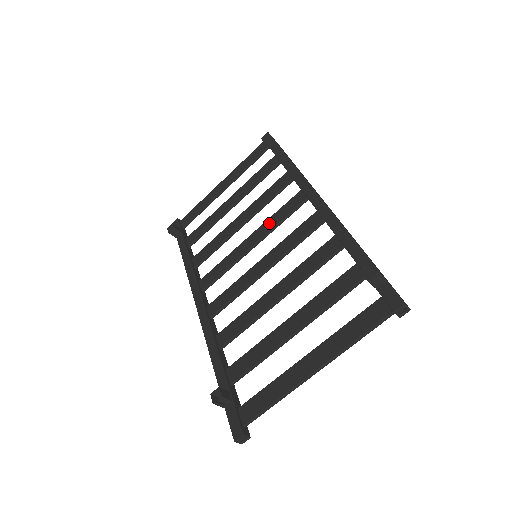
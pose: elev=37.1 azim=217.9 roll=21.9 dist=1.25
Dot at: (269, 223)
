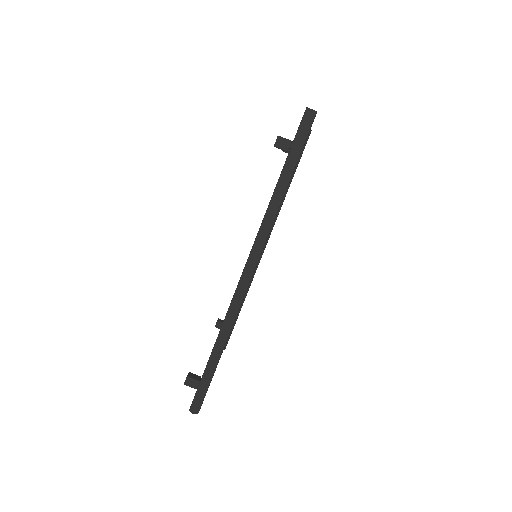
Dot at: occluded
